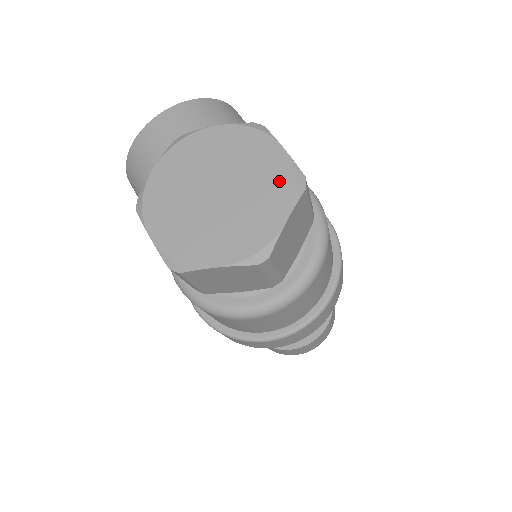
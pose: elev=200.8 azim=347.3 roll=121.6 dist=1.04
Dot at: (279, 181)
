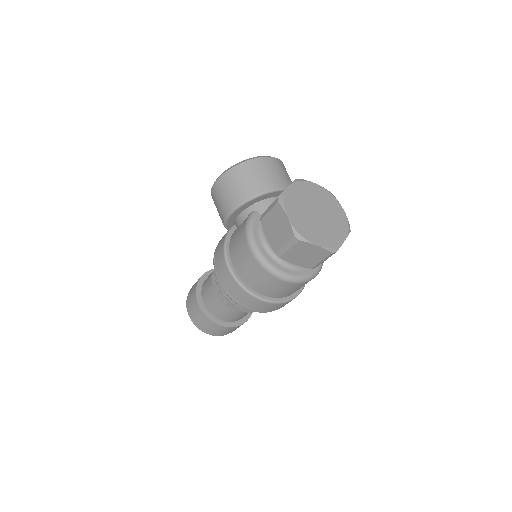
Dot at: (342, 223)
